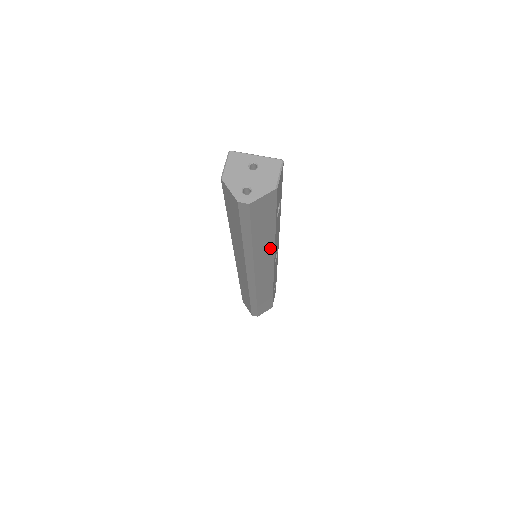
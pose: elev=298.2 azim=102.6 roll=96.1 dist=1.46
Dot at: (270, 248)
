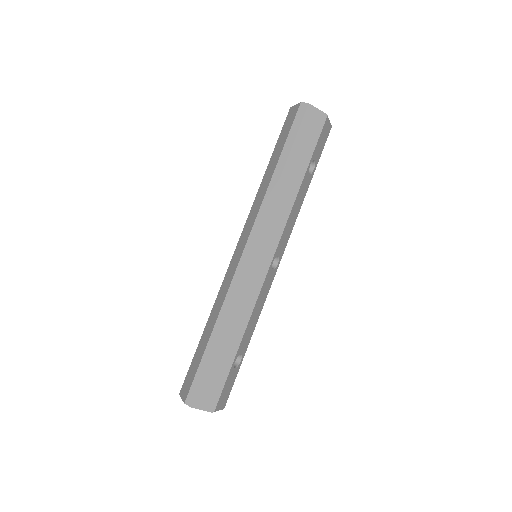
Dot at: (287, 208)
